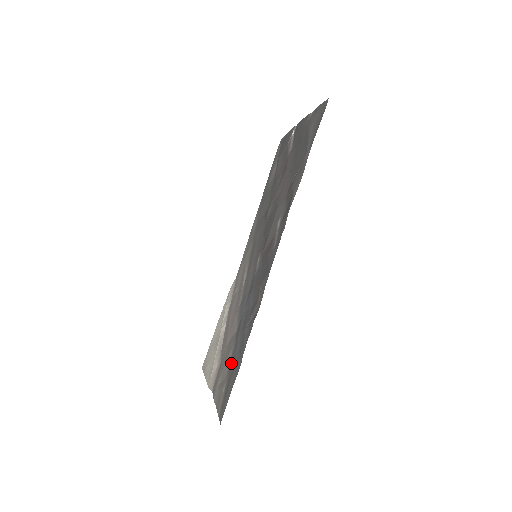
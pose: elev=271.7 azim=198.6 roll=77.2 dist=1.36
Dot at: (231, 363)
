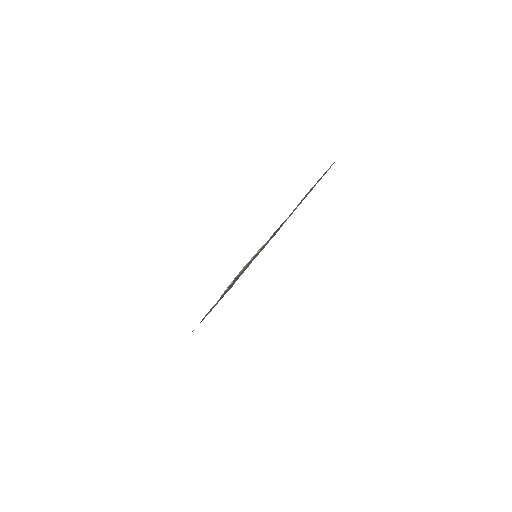
Dot at: occluded
